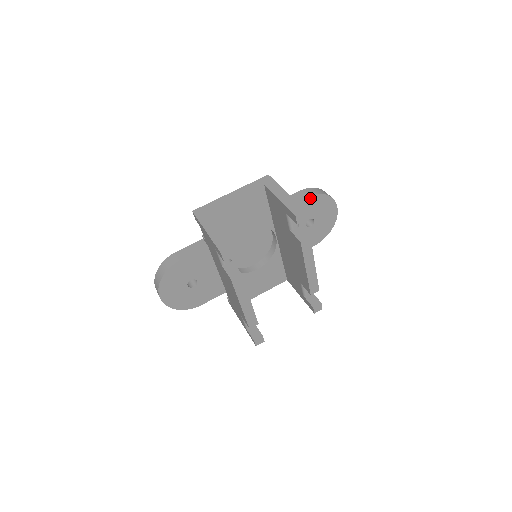
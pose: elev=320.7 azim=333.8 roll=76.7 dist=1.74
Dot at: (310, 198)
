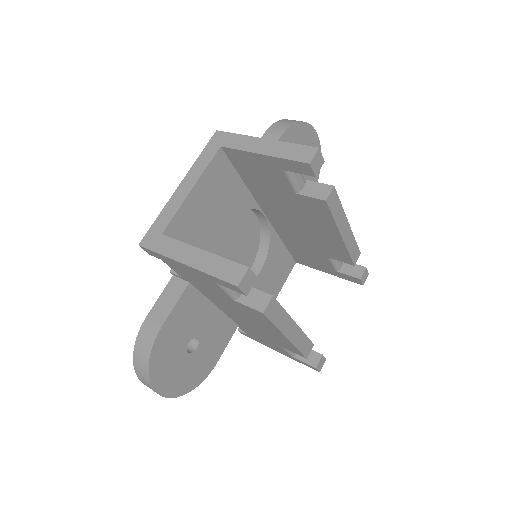
Dot at: (284, 137)
